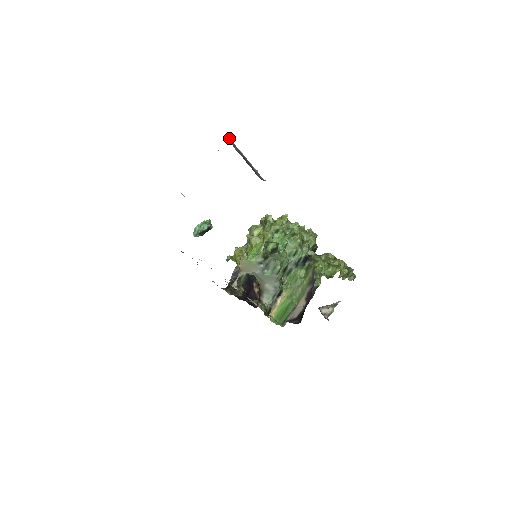
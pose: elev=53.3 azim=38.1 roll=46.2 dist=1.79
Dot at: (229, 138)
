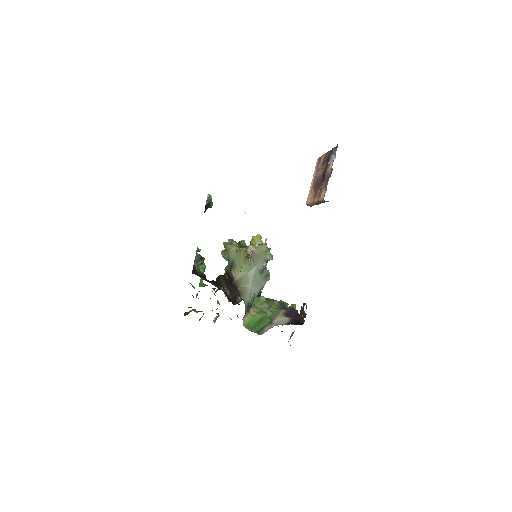
Dot at: occluded
